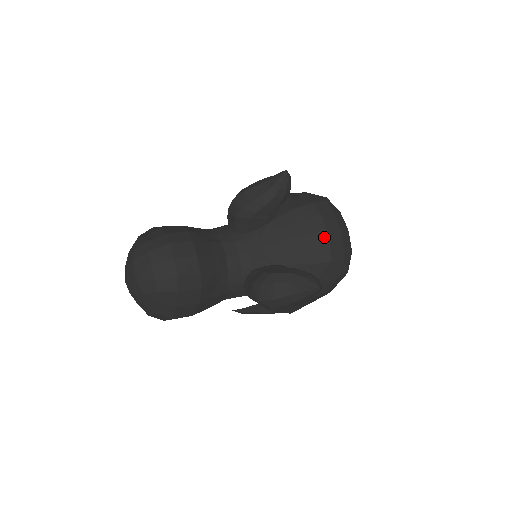
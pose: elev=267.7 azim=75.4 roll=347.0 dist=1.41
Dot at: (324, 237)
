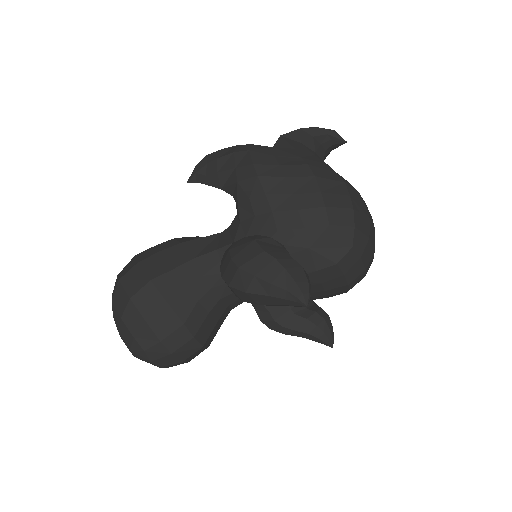
Dot at: (344, 289)
